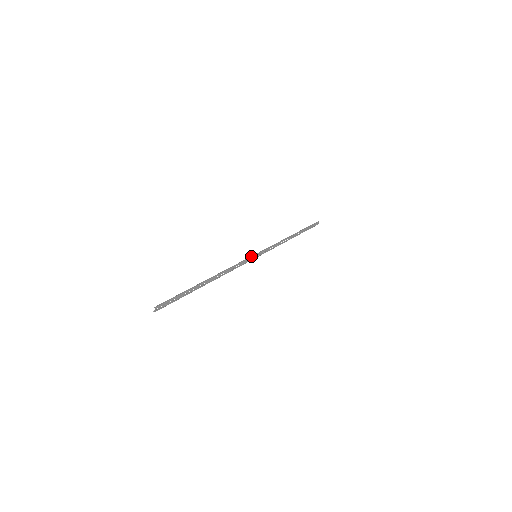
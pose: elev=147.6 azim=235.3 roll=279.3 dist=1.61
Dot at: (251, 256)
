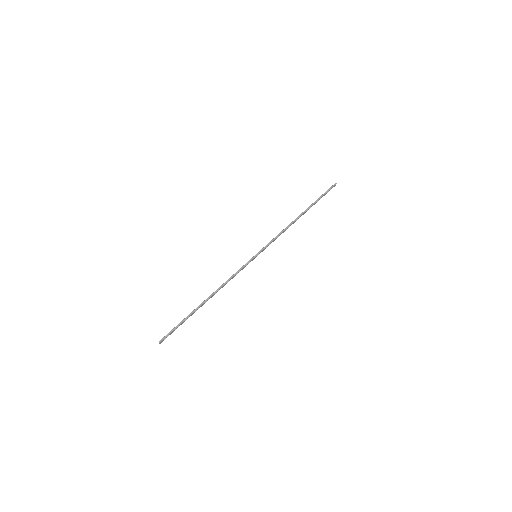
Dot at: (250, 259)
